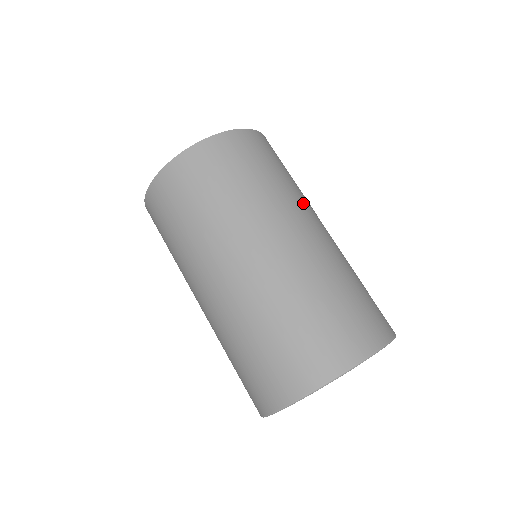
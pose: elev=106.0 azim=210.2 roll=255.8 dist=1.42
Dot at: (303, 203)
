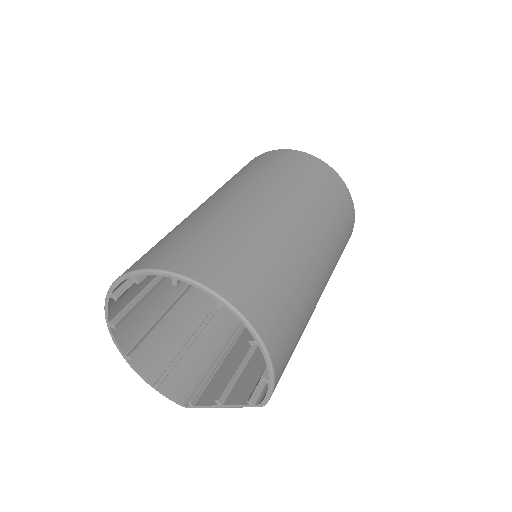
Dot at: (306, 207)
